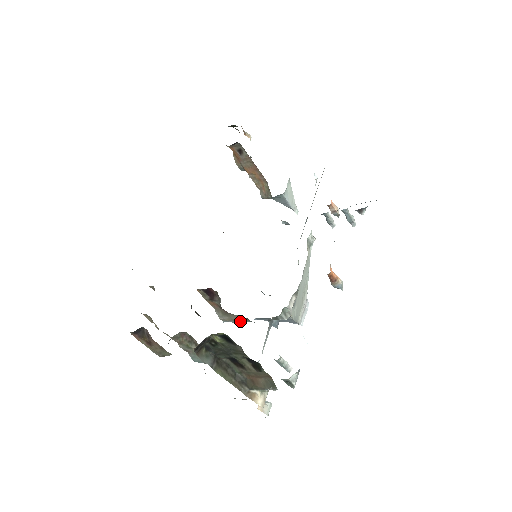
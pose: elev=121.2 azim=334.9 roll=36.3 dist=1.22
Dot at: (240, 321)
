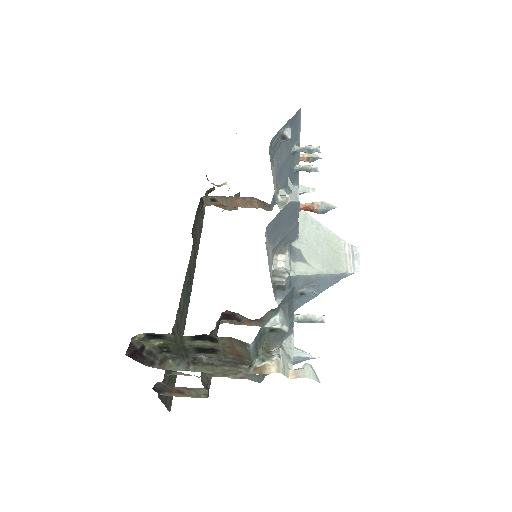
Dot at: occluded
